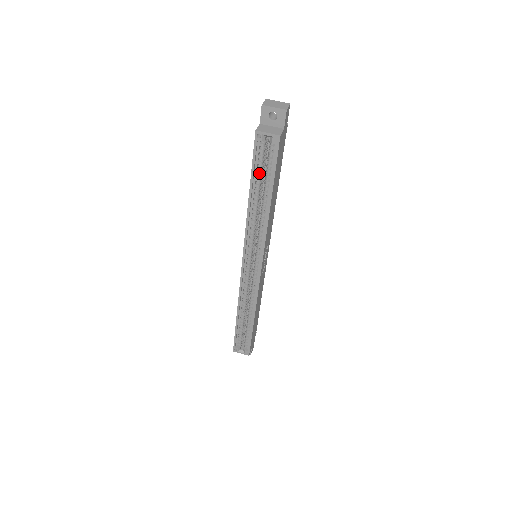
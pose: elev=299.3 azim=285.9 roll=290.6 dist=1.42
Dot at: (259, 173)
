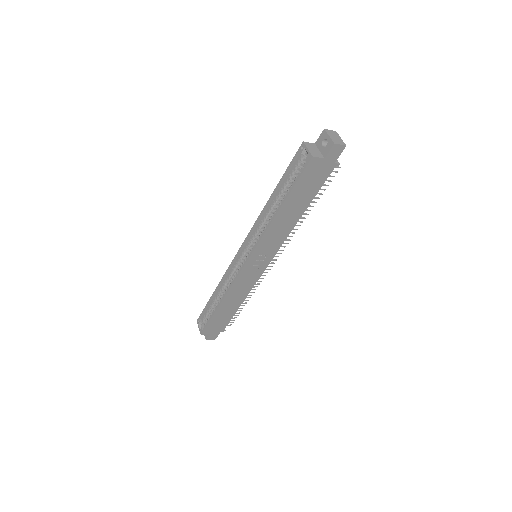
Dot at: (288, 180)
